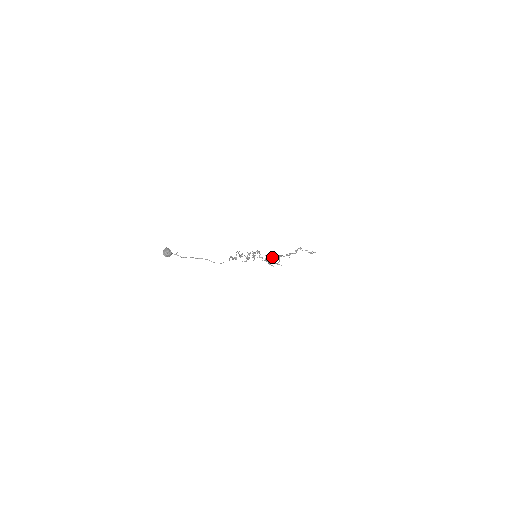
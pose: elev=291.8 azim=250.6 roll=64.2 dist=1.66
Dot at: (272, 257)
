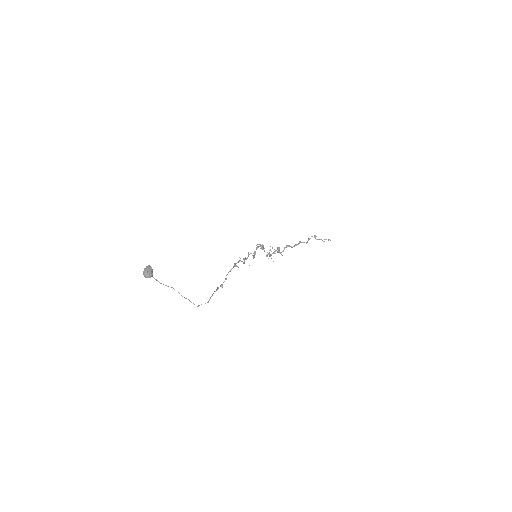
Dot at: (277, 247)
